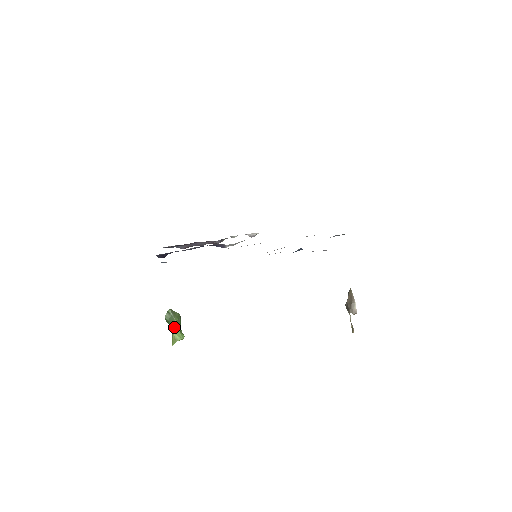
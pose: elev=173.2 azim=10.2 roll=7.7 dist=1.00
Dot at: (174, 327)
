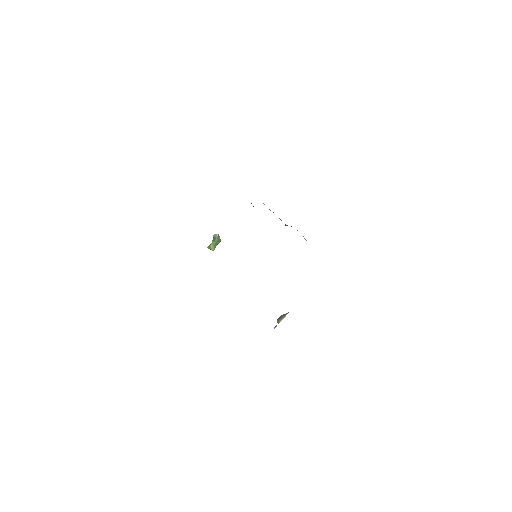
Dot at: (213, 242)
